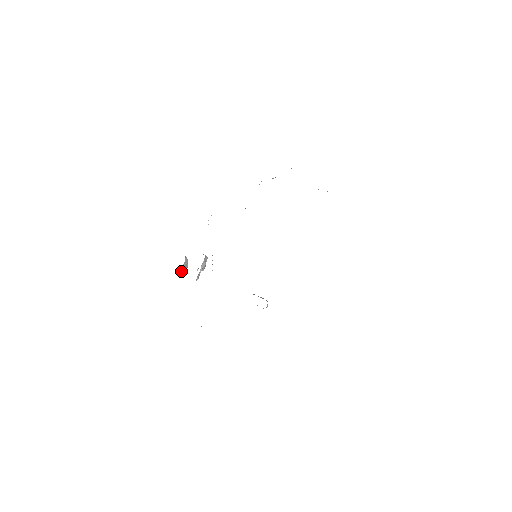
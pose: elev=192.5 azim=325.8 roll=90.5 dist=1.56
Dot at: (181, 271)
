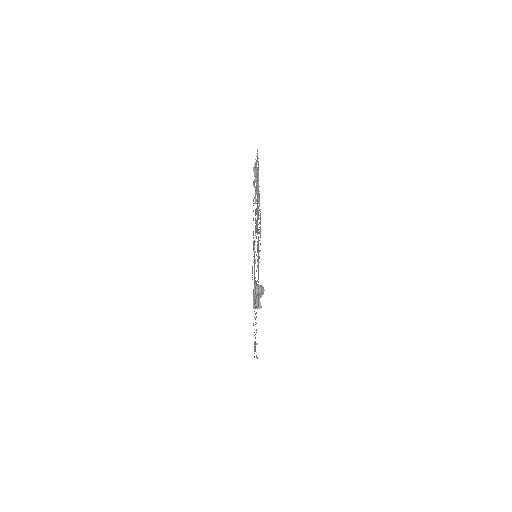
Dot at: occluded
